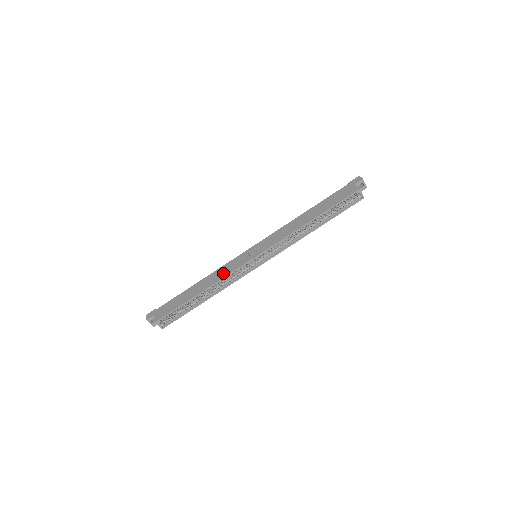
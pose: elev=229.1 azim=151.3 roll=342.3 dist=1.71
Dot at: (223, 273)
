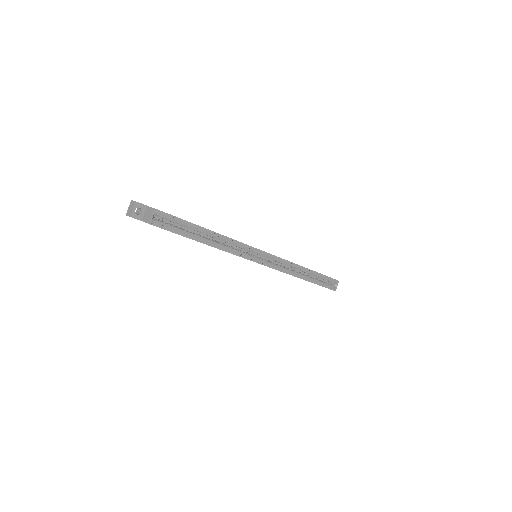
Dot at: occluded
